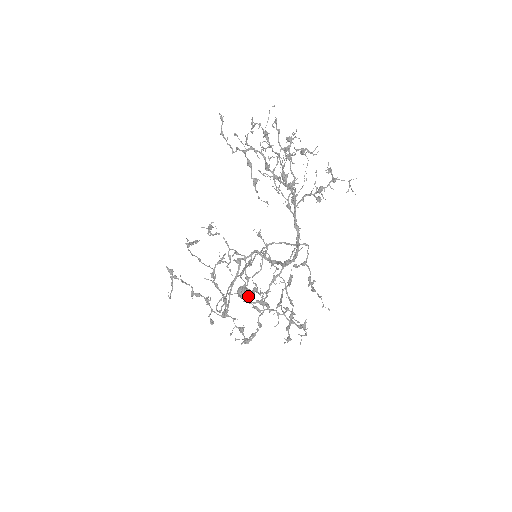
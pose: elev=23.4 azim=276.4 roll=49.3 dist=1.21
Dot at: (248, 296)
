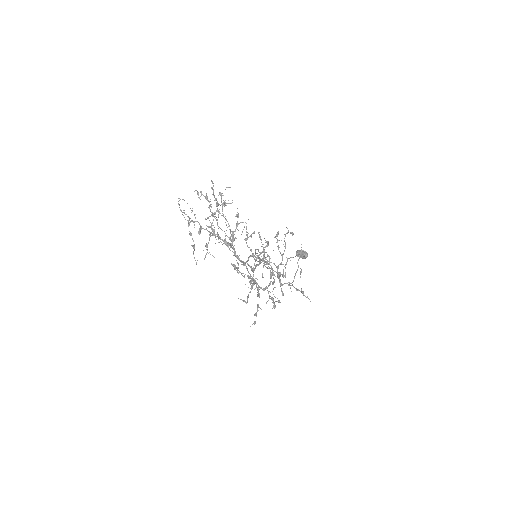
Dot at: (302, 257)
